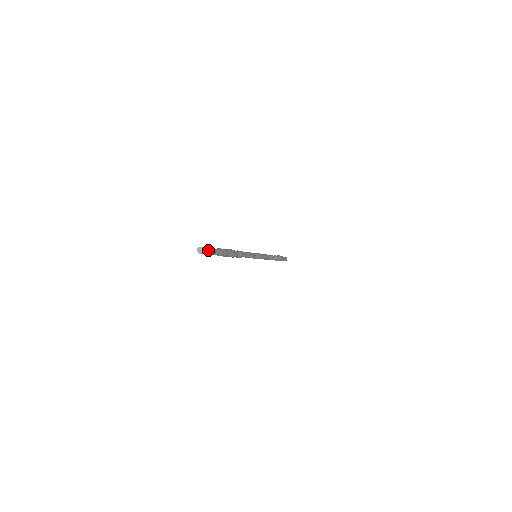
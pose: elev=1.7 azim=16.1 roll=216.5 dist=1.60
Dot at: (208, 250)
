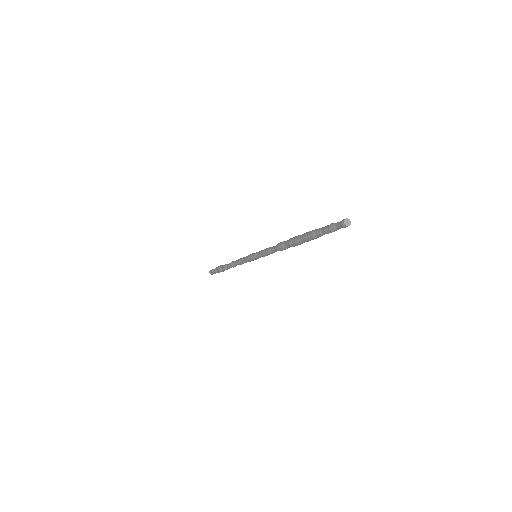
Dot at: (340, 227)
